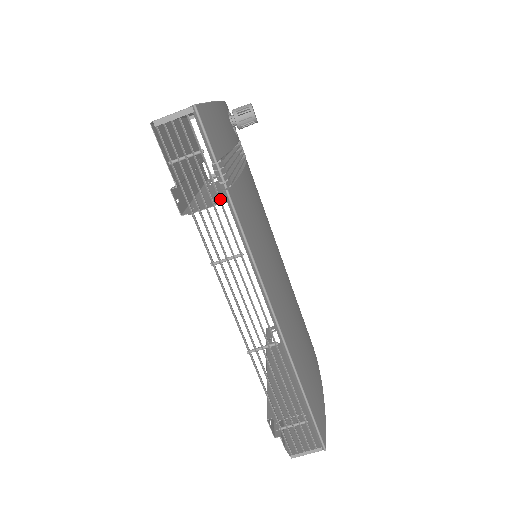
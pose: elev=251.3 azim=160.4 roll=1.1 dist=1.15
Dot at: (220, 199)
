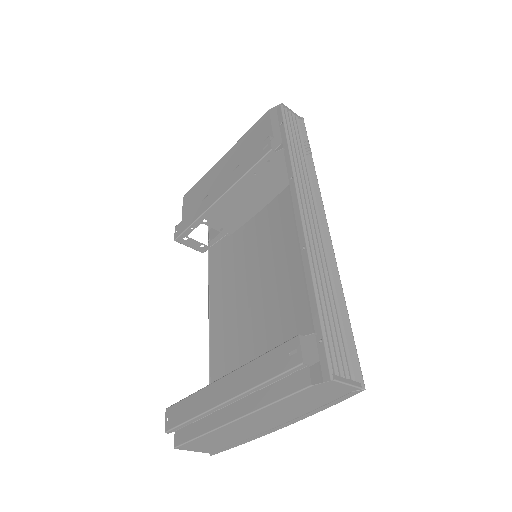
Dot at: (306, 155)
